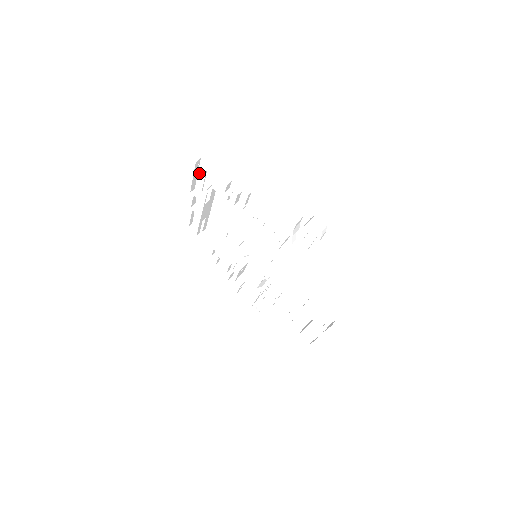
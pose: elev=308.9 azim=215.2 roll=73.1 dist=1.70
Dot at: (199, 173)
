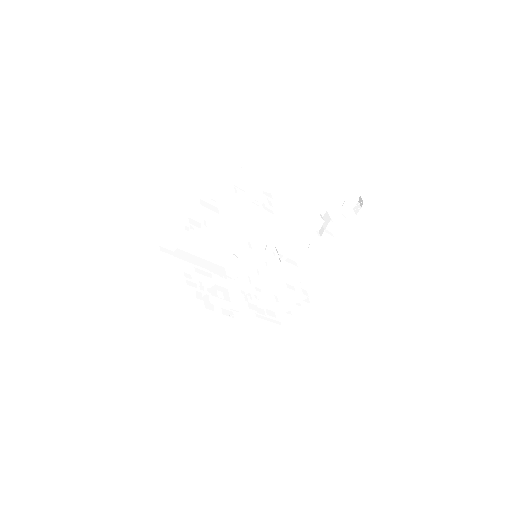
Dot at: (221, 178)
